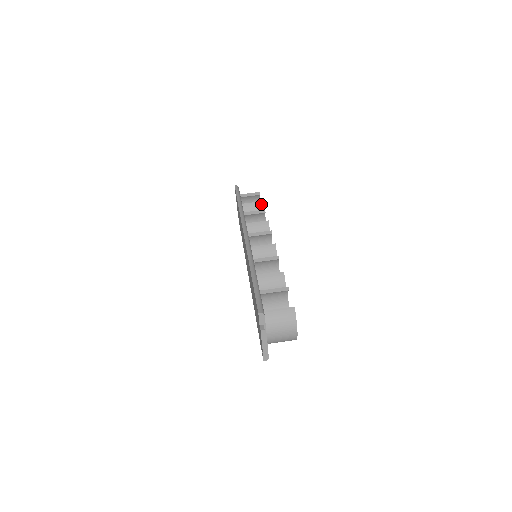
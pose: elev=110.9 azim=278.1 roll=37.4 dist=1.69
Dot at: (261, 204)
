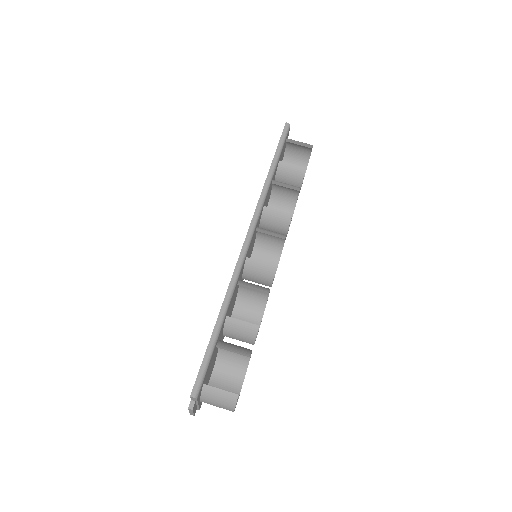
Dot at: (303, 171)
